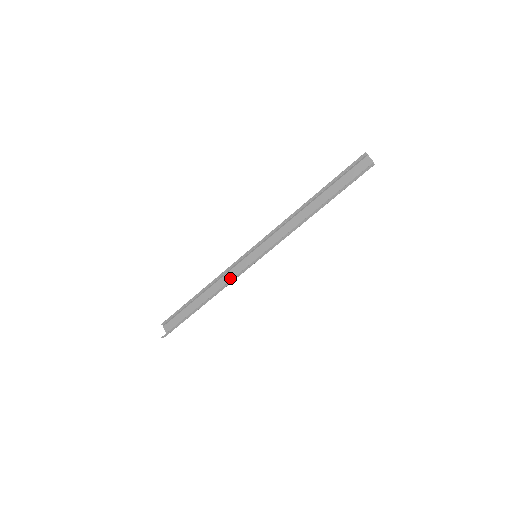
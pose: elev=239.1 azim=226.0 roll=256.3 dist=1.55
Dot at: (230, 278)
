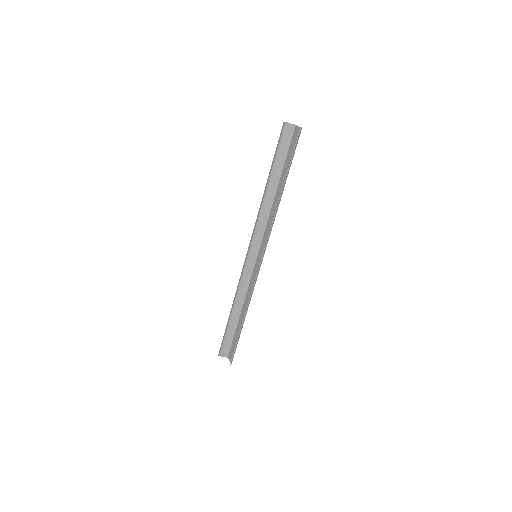
Dot at: (247, 285)
